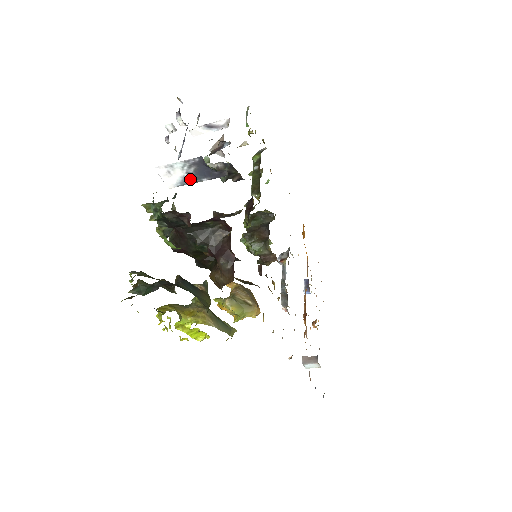
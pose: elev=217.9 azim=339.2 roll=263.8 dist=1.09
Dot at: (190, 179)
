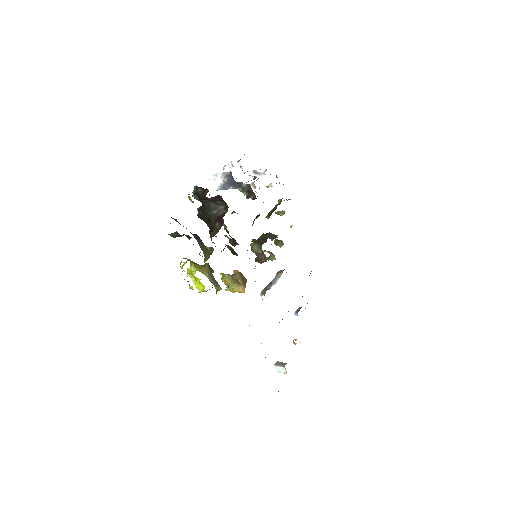
Dot at: (224, 186)
